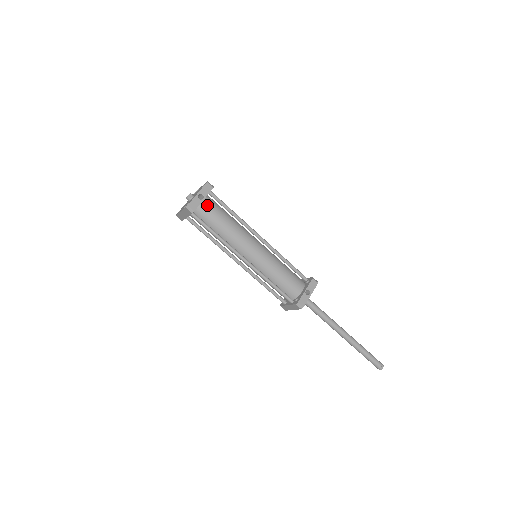
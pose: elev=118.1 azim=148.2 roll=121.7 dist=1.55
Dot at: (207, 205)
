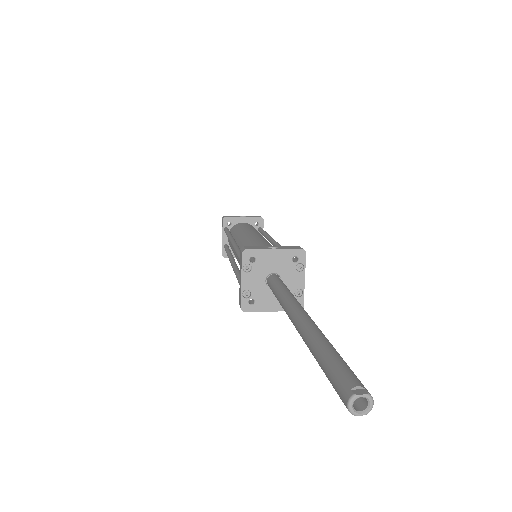
Dot at: (244, 224)
